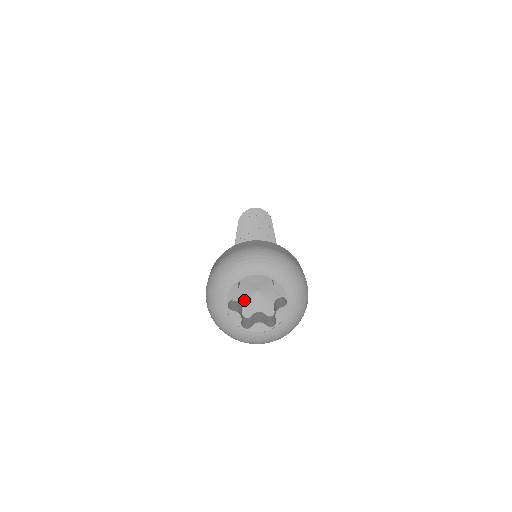
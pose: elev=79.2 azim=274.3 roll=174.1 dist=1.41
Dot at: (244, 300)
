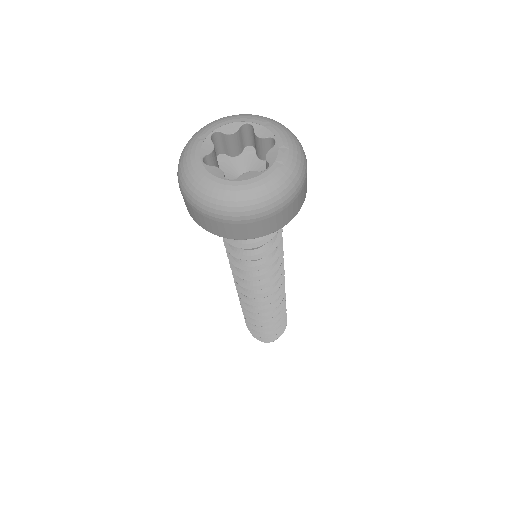
Dot at: occluded
